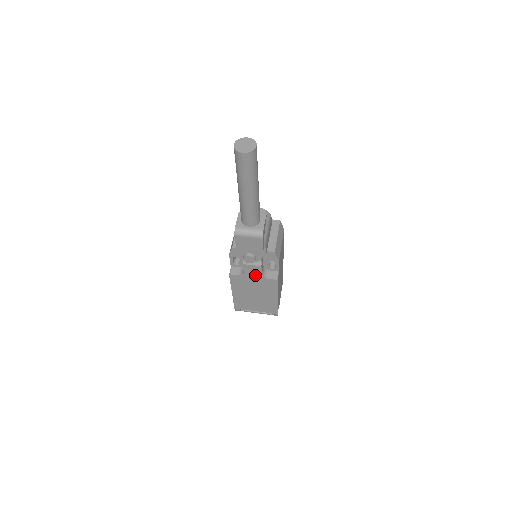
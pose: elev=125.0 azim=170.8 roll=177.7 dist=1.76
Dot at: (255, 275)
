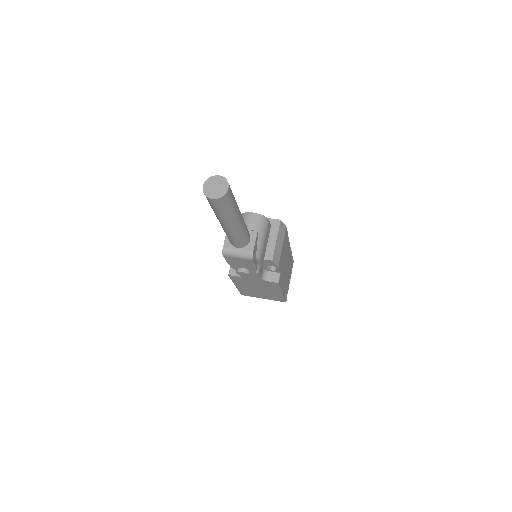
Dot at: (254, 278)
